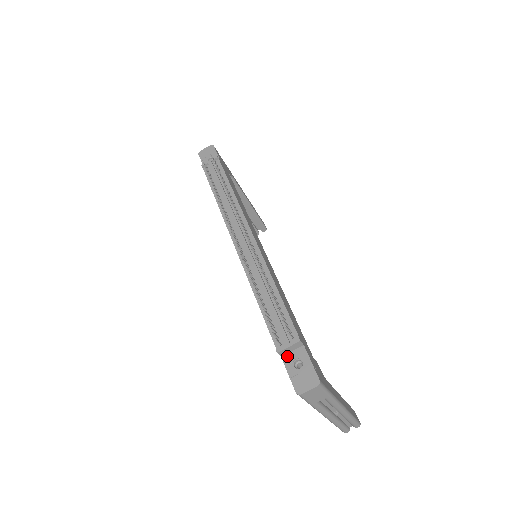
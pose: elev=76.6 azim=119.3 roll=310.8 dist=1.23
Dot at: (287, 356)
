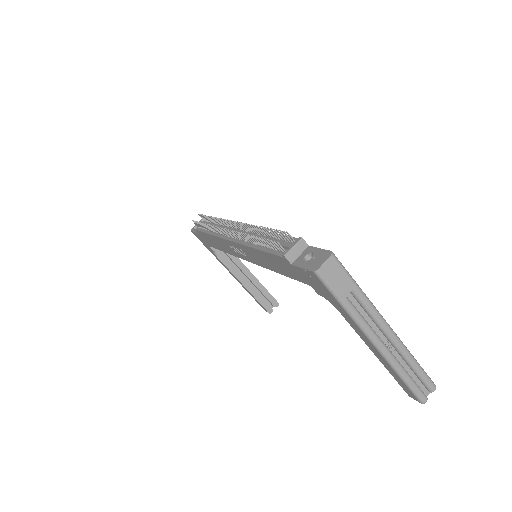
Dot at: (296, 260)
